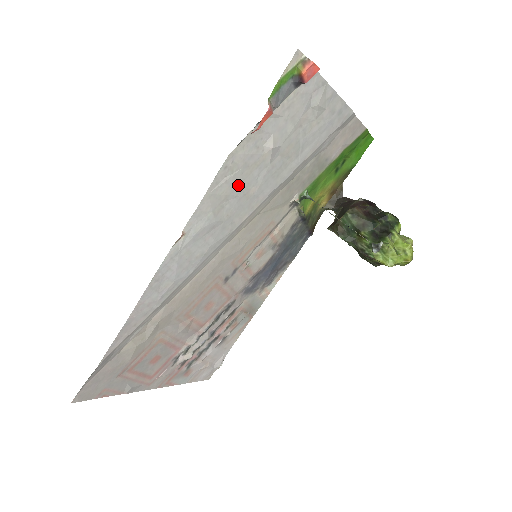
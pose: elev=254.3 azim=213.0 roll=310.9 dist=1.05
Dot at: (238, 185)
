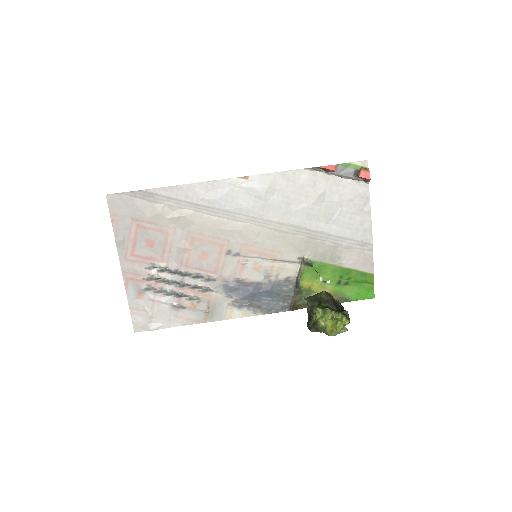
Dot at: (290, 192)
